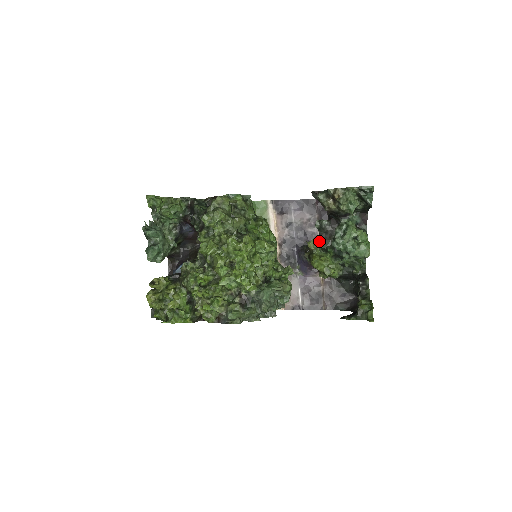
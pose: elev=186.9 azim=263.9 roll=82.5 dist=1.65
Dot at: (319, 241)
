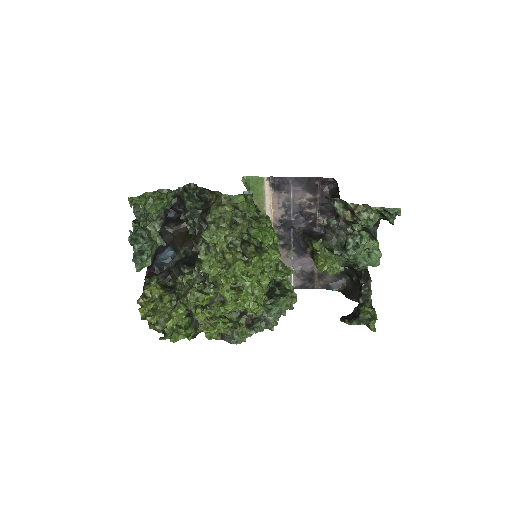
Dot at: (325, 242)
